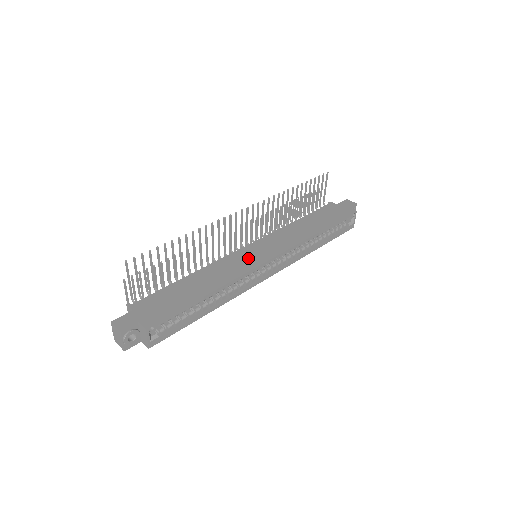
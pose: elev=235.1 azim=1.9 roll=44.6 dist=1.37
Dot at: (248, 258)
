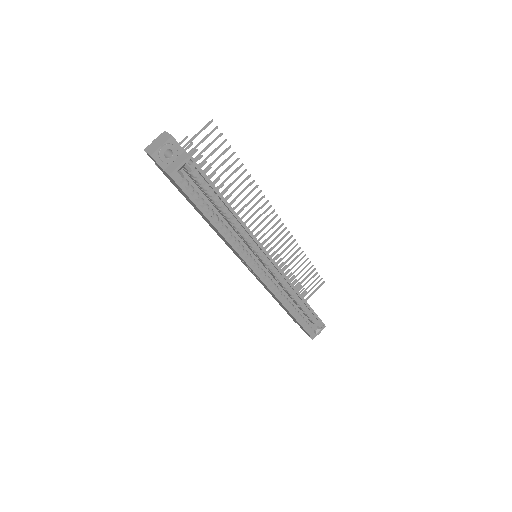
Dot at: occluded
